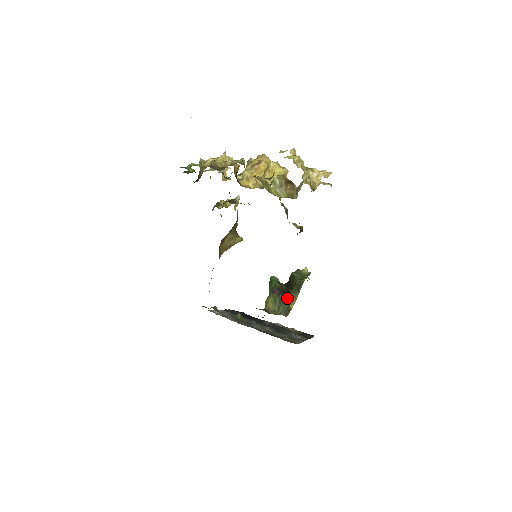
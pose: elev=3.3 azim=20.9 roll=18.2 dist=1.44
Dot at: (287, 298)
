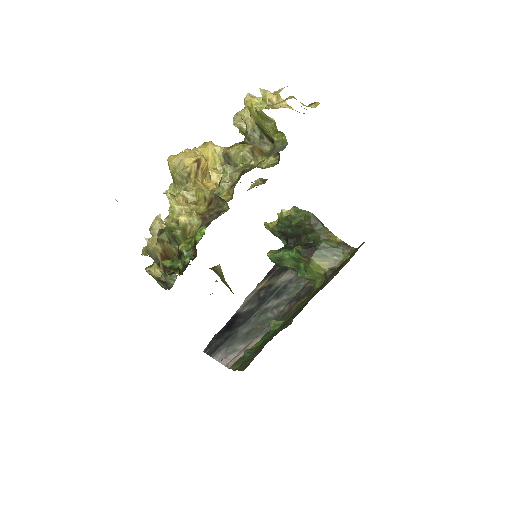
Dot at: (327, 241)
